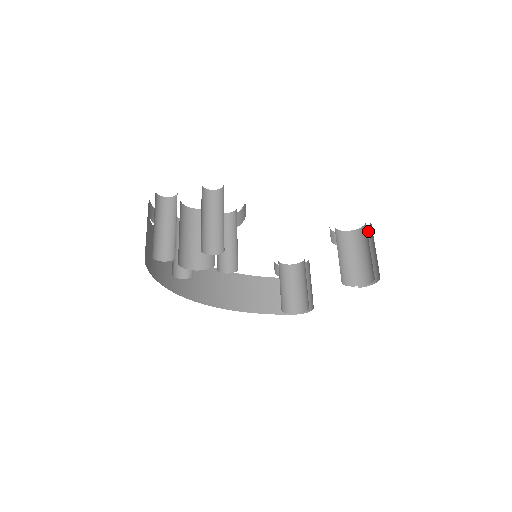
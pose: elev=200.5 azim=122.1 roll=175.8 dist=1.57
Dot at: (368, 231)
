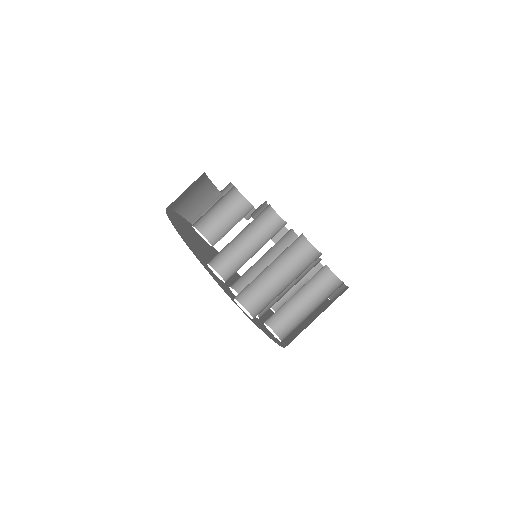
Dot at: occluded
